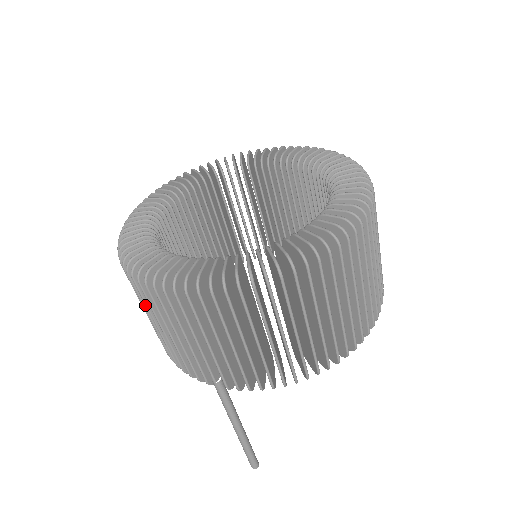
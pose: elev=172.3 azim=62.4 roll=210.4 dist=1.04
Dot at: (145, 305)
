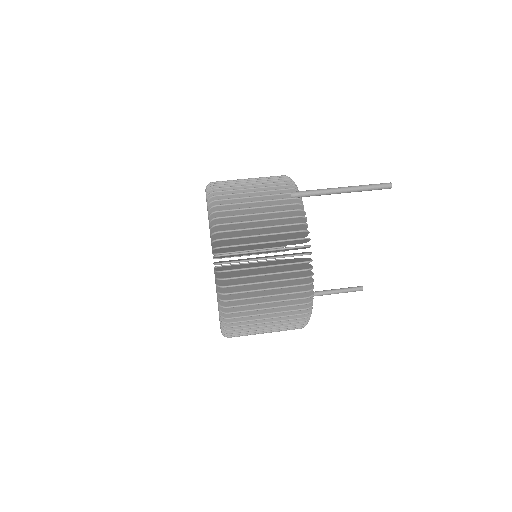
Dot at: occluded
